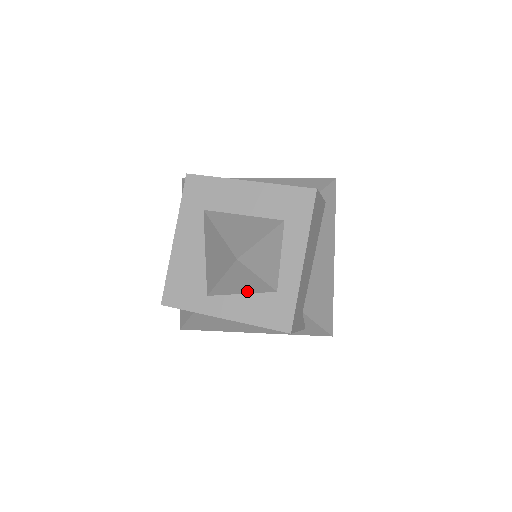
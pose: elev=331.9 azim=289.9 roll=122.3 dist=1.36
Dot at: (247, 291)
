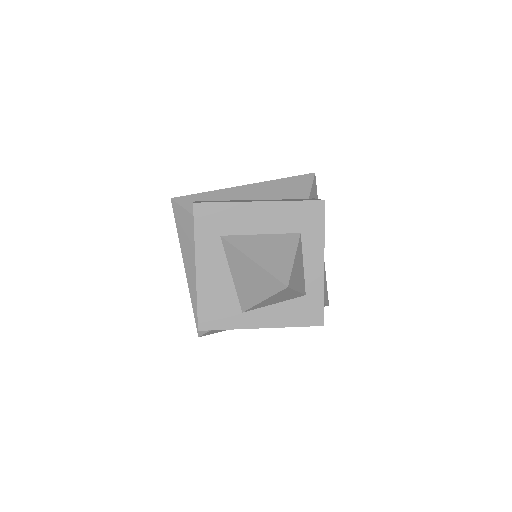
Dot at: (280, 301)
